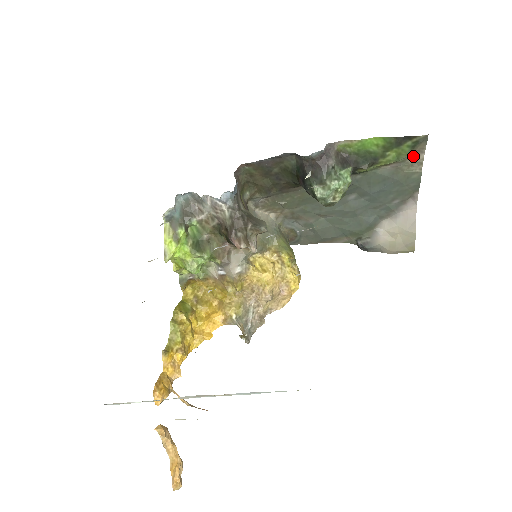
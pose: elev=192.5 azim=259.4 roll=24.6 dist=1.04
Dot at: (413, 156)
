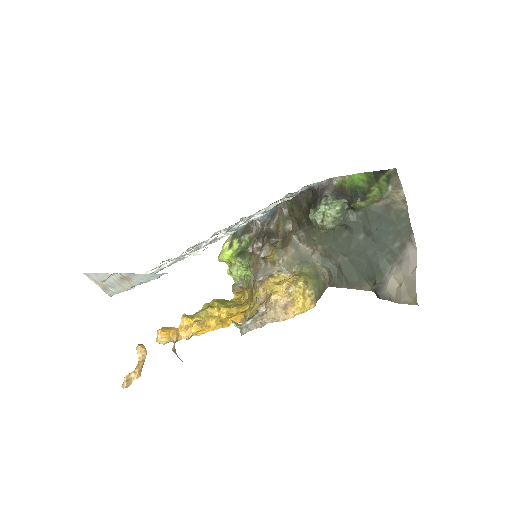
Dot at: (395, 192)
